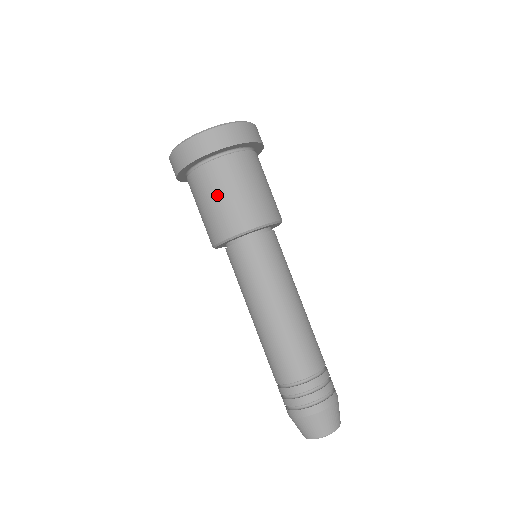
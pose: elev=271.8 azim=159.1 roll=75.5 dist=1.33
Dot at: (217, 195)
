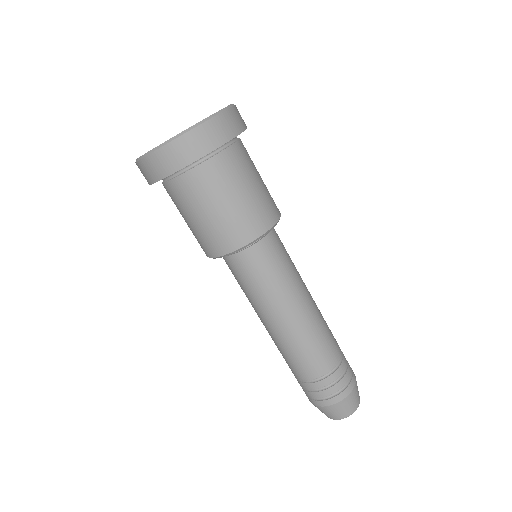
Dot at: (185, 216)
